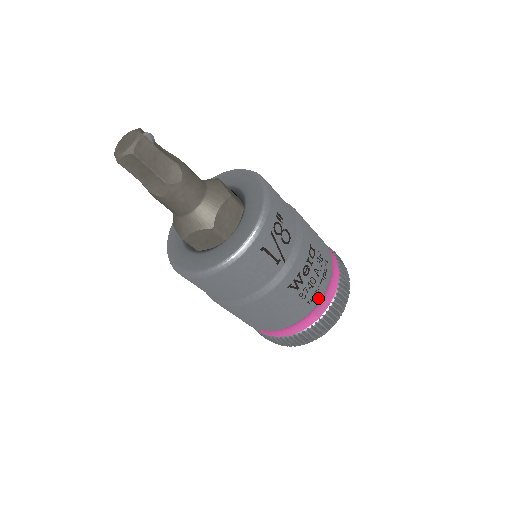
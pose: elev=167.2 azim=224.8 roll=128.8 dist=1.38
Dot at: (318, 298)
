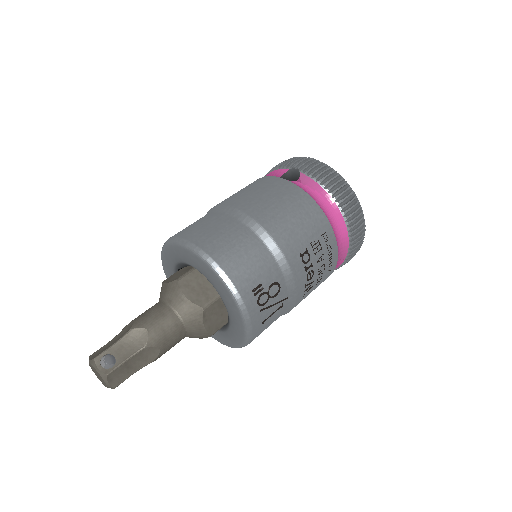
Dot at: (335, 263)
